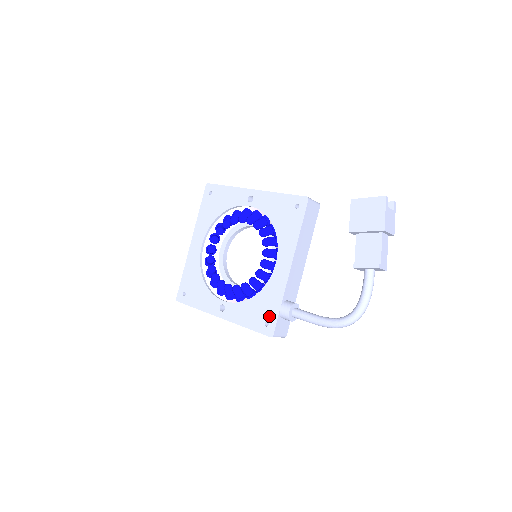
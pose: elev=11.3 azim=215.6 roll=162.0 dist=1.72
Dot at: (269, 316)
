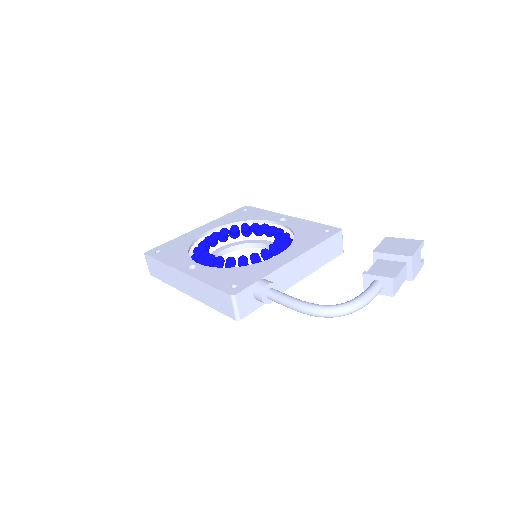
Dot at: (242, 281)
